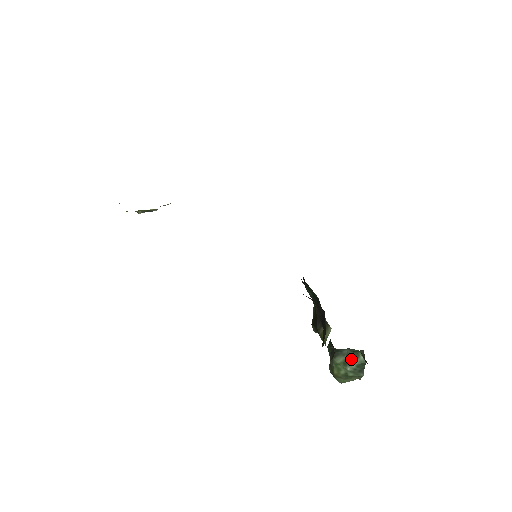
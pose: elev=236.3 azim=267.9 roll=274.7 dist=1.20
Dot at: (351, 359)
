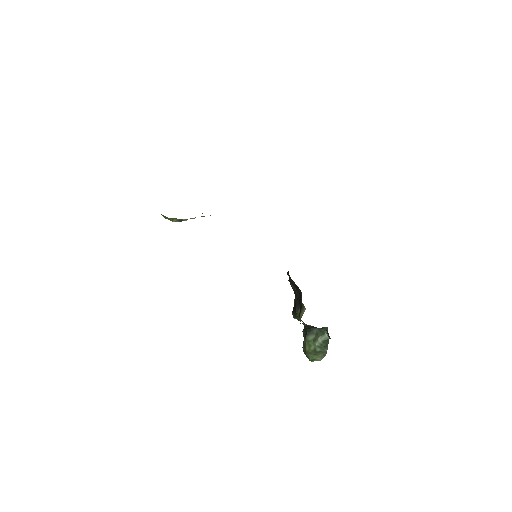
Dot at: (319, 336)
